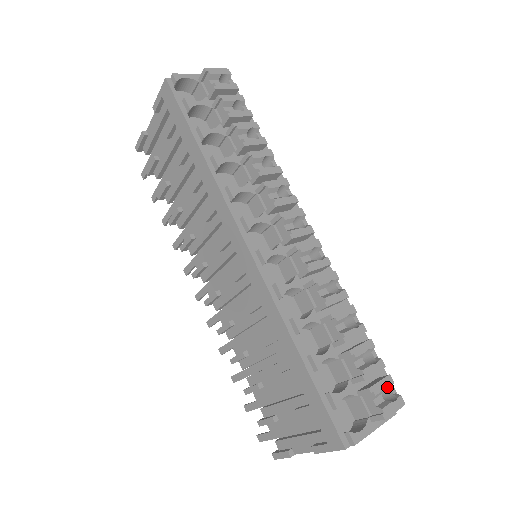
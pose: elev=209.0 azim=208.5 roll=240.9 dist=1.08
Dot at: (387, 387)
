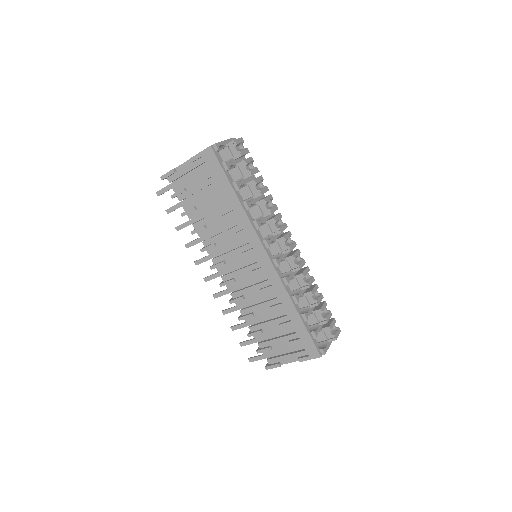
Dot at: occluded
